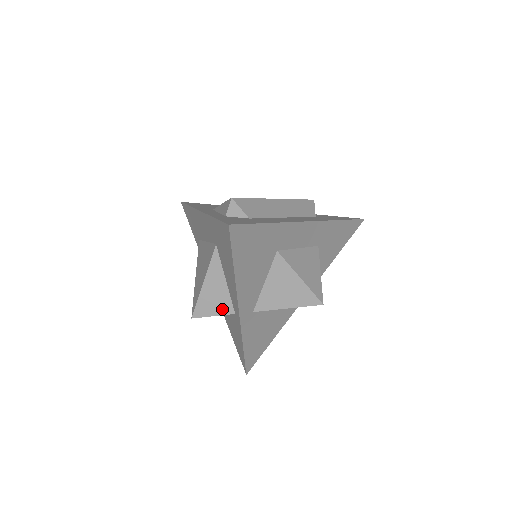
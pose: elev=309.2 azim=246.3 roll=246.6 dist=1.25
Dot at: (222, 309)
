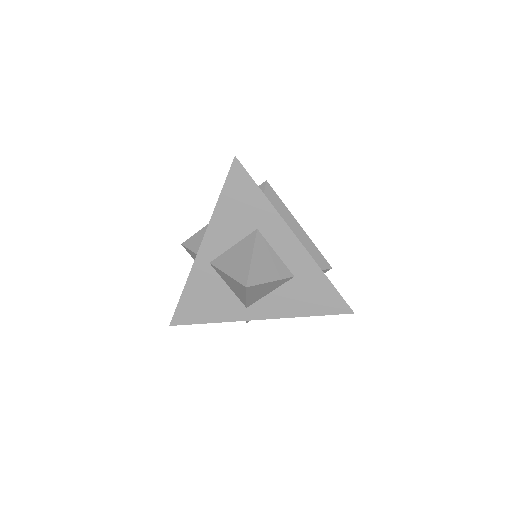
Dot at: occluded
